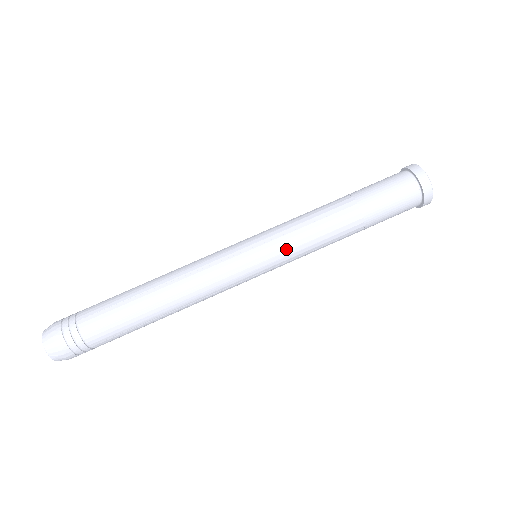
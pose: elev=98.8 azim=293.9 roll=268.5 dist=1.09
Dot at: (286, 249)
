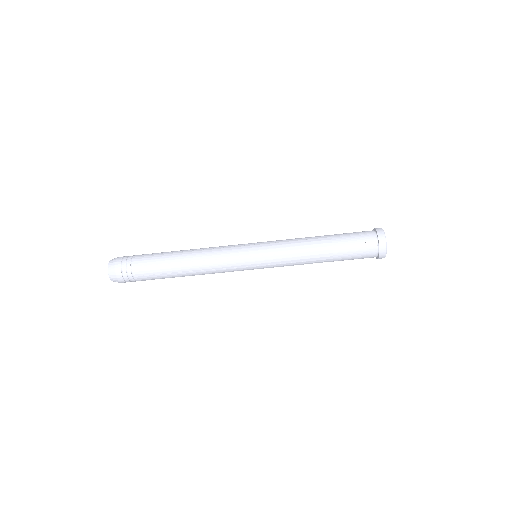
Dot at: (276, 263)
